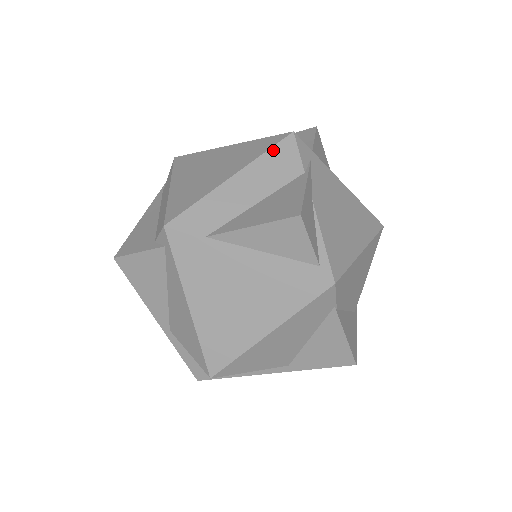
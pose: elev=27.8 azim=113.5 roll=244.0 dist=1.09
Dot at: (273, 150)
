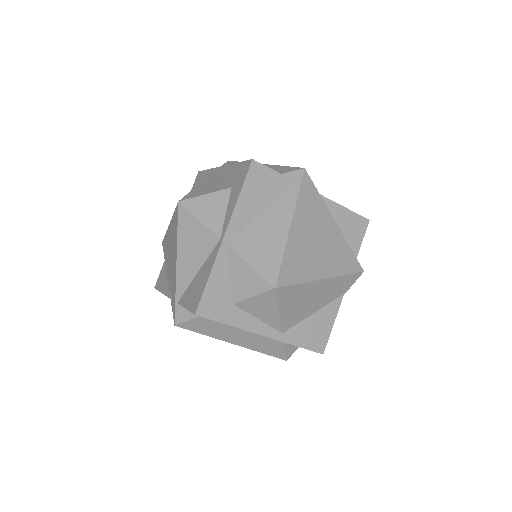
Dot at: occluded
